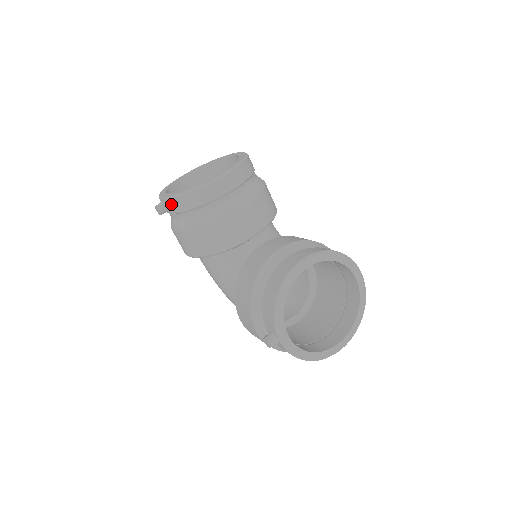
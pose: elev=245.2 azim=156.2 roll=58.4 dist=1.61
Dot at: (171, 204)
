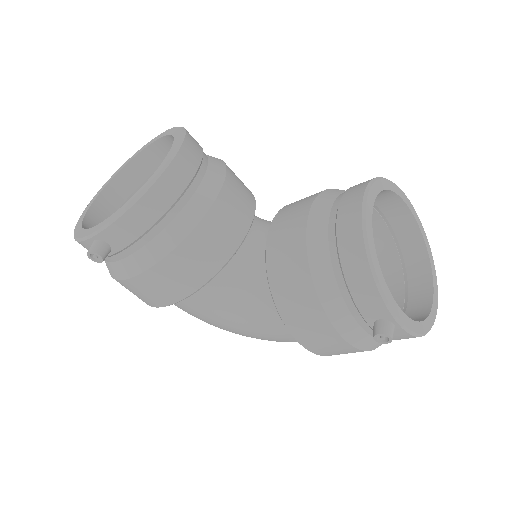
Dot at: (115, 234)
